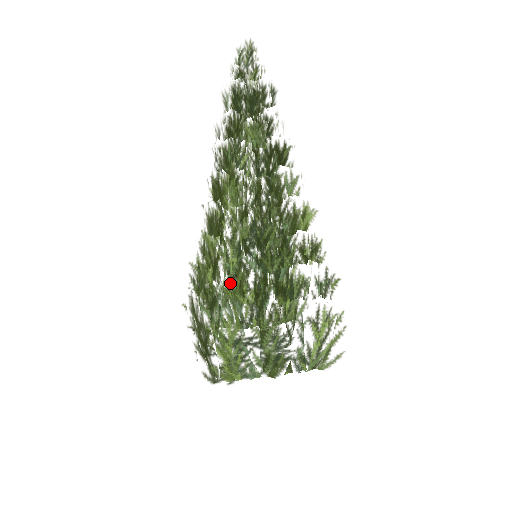
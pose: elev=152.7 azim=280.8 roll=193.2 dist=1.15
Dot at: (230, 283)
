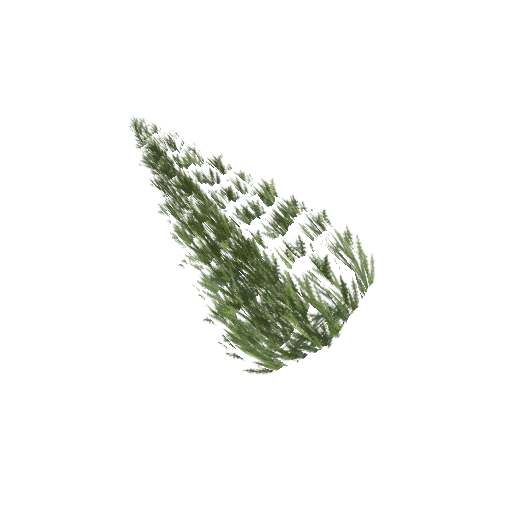
Dot at: occluded
